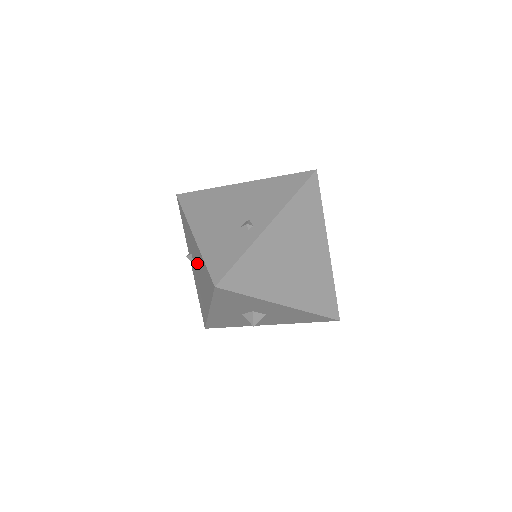
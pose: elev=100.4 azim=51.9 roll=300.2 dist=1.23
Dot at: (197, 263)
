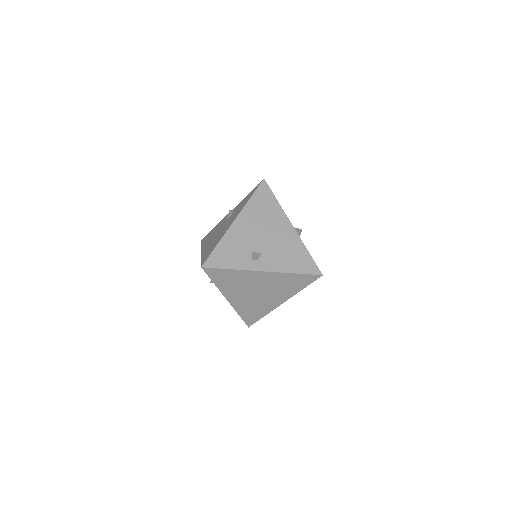
Dot at: (223, 228)
